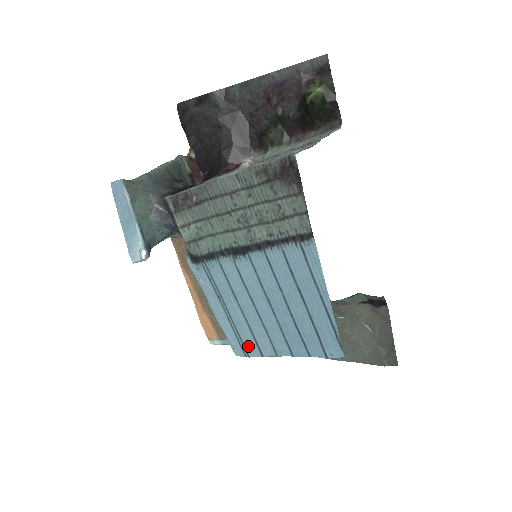
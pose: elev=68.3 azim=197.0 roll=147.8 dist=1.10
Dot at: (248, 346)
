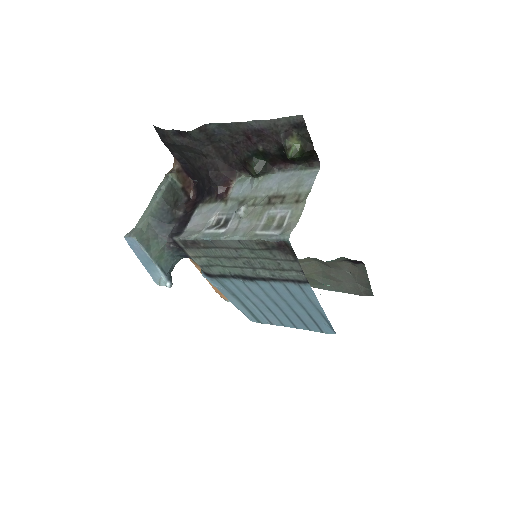
Dot at: (261, 319)
